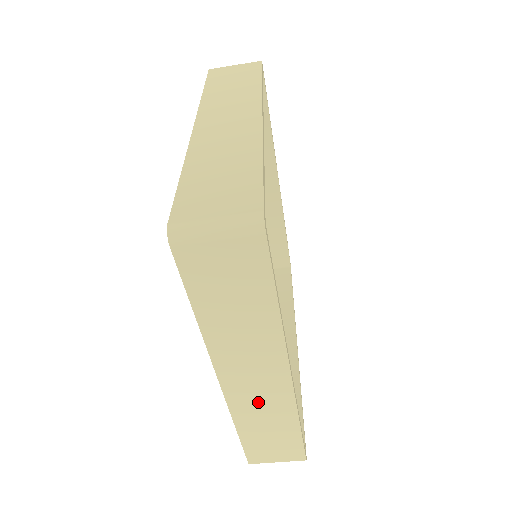
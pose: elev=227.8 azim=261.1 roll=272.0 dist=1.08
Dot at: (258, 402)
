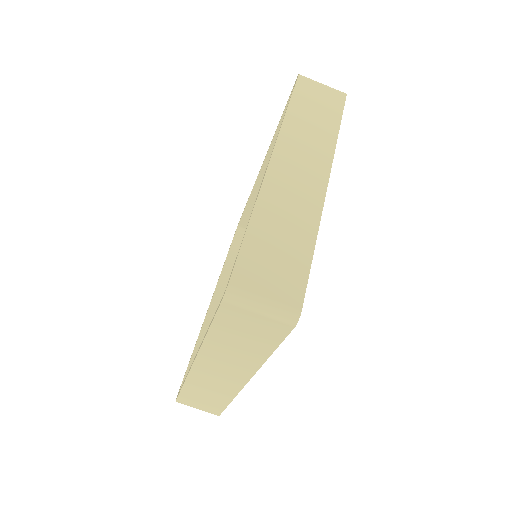
Dot at: (290, 194)
